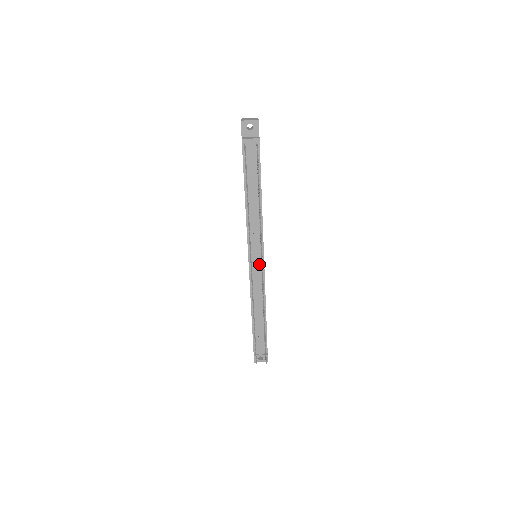
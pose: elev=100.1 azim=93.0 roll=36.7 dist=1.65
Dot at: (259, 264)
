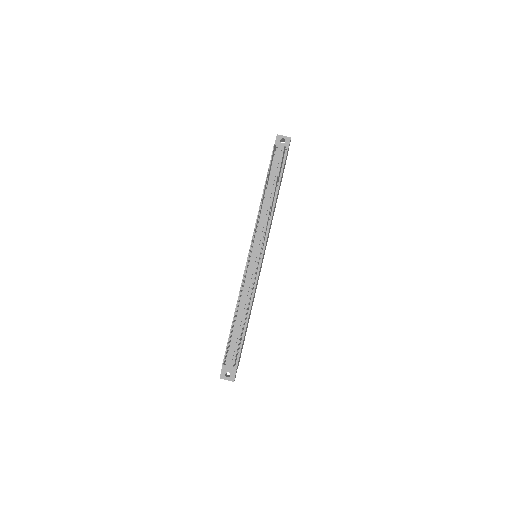
Dot at: (257, 260)
